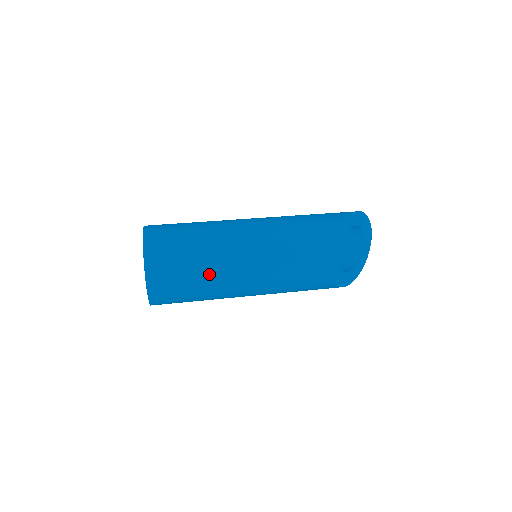
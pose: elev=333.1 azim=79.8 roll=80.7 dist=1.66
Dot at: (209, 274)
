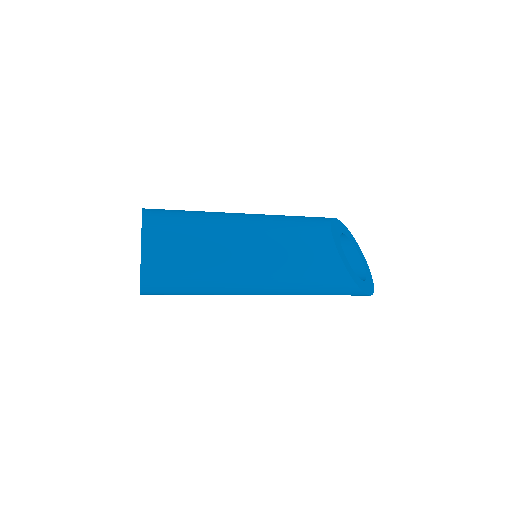
Dot at: (209, 229)
